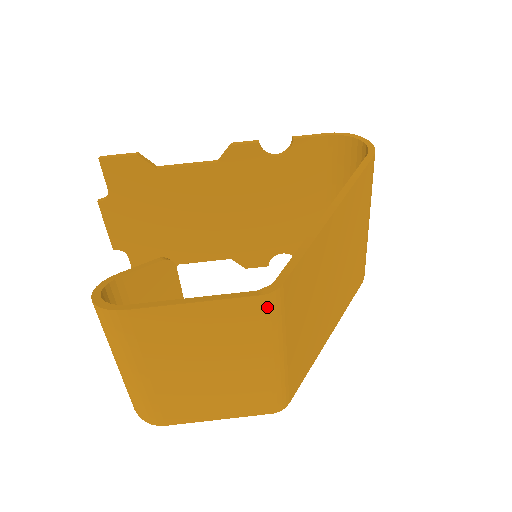
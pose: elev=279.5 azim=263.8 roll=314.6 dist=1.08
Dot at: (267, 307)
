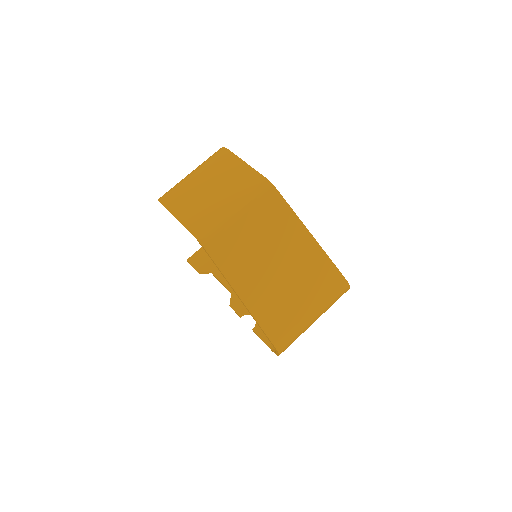
Dot at: (262, 185)
